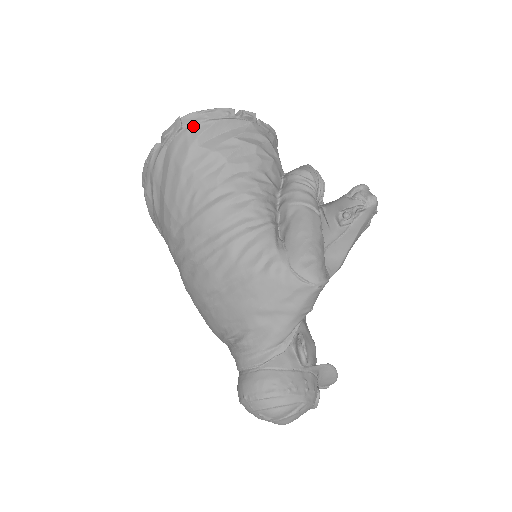
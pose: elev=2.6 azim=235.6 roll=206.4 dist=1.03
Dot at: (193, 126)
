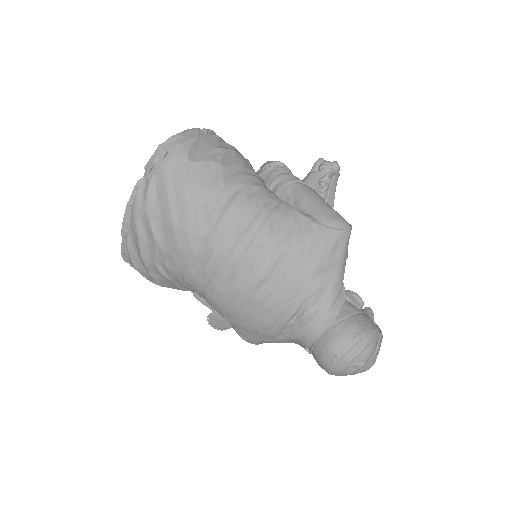
Dot at: (177, 147)
